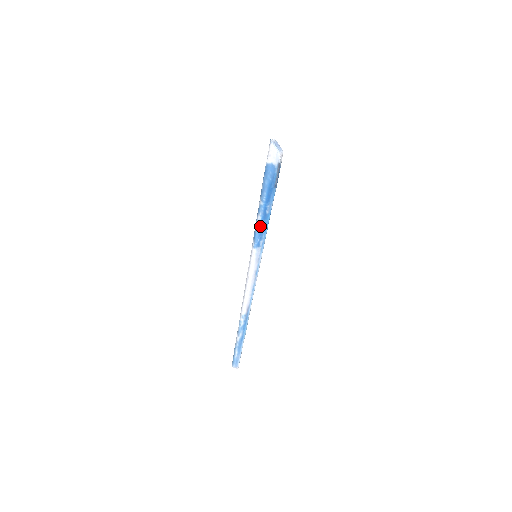
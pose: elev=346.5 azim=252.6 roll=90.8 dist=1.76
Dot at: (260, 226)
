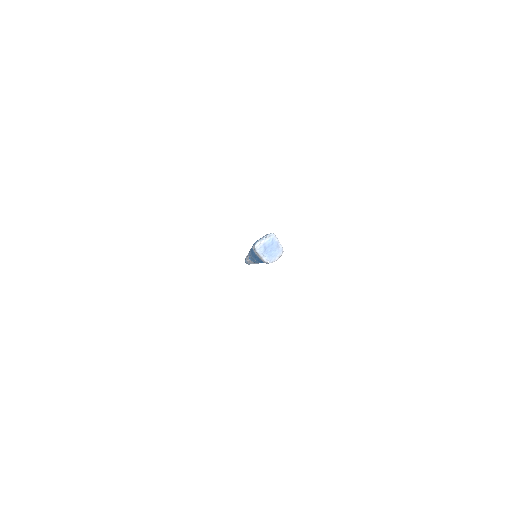
Dot at: (253, 261)
